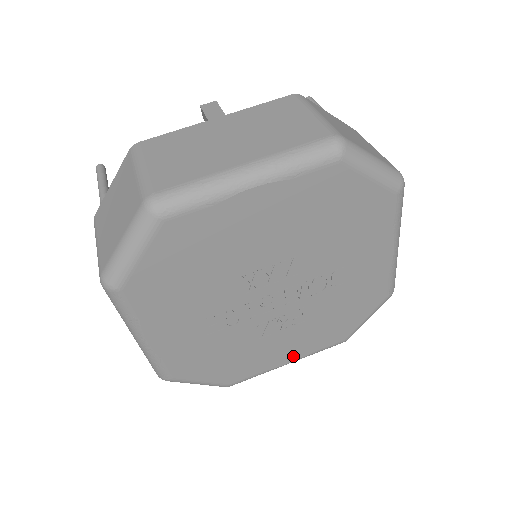
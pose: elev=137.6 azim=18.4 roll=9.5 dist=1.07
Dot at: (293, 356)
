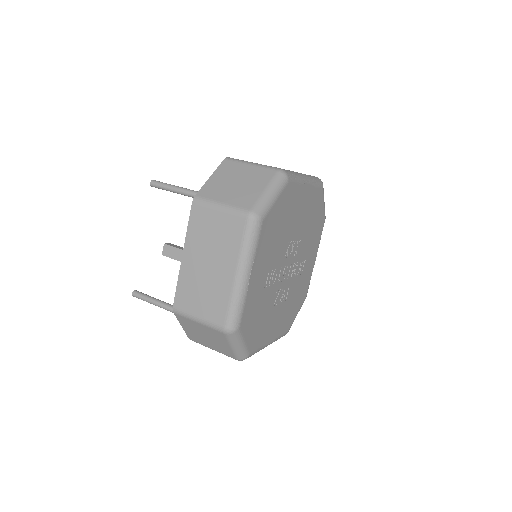
Dot at: (274, 335)
